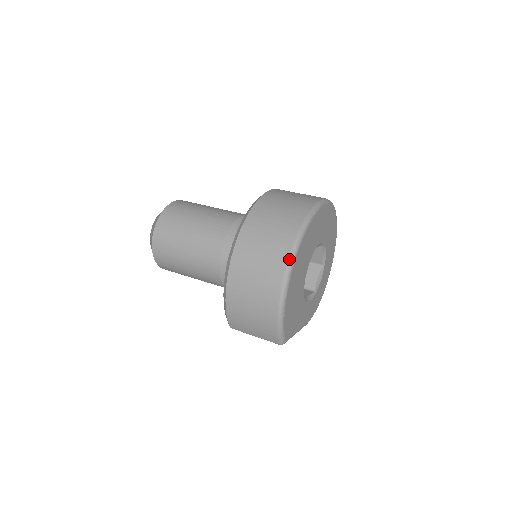
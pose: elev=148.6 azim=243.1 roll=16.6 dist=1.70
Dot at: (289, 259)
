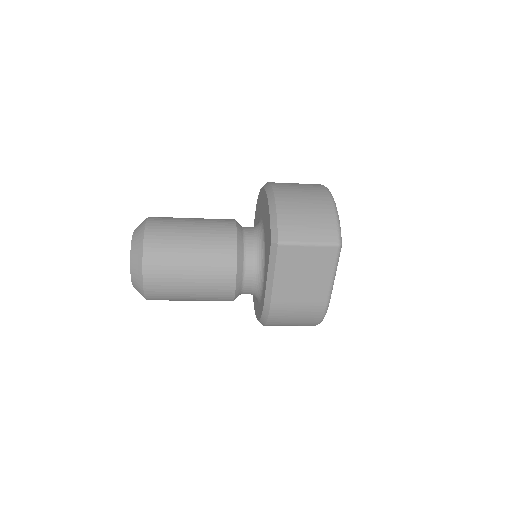
Dot at: occluded
